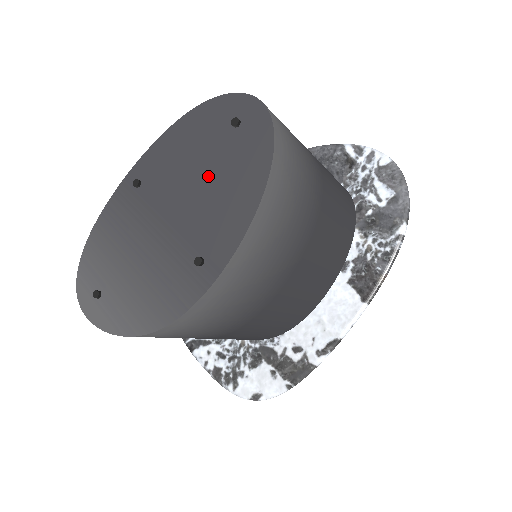
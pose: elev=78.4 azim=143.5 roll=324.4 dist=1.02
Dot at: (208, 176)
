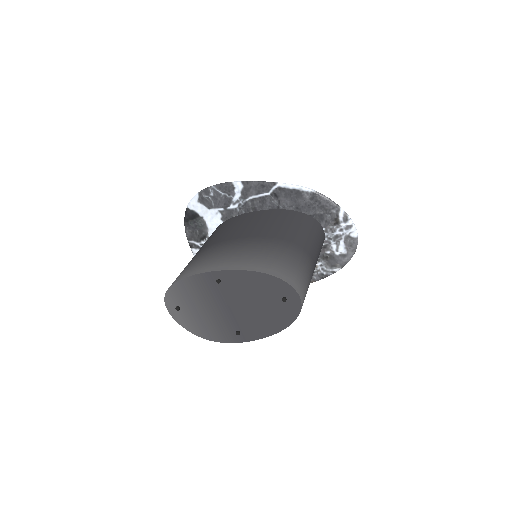
Dot at: (259, 307)
